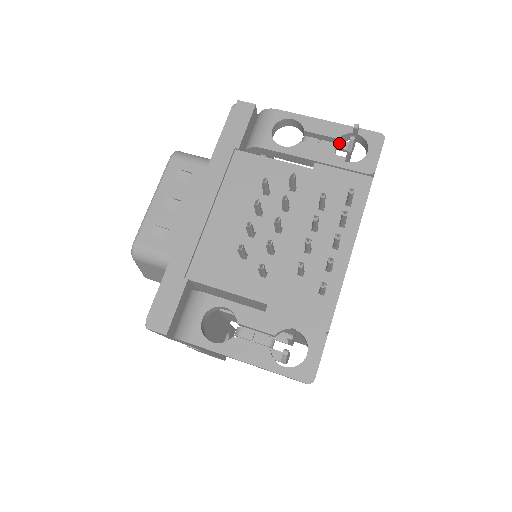
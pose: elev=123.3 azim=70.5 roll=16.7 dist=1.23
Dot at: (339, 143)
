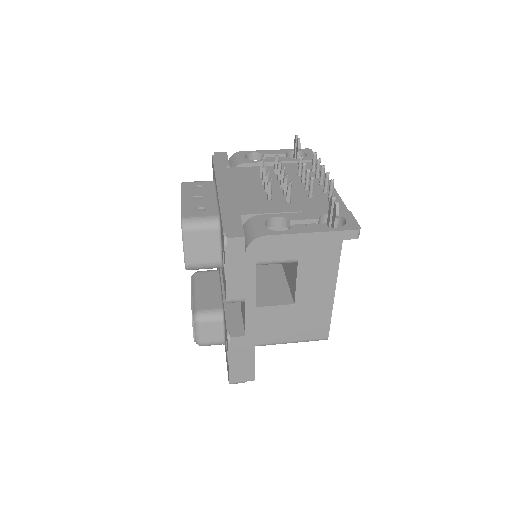
Dot at: occluded
